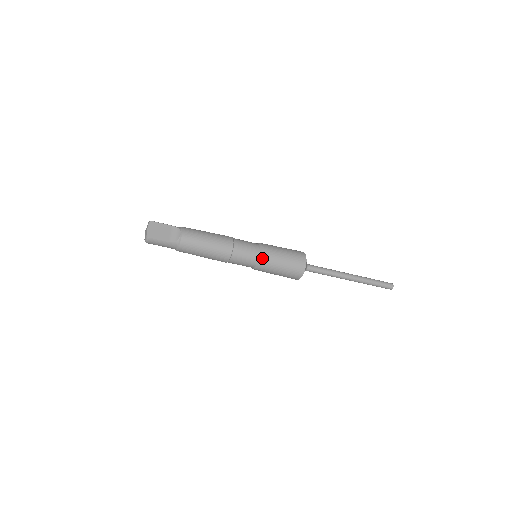
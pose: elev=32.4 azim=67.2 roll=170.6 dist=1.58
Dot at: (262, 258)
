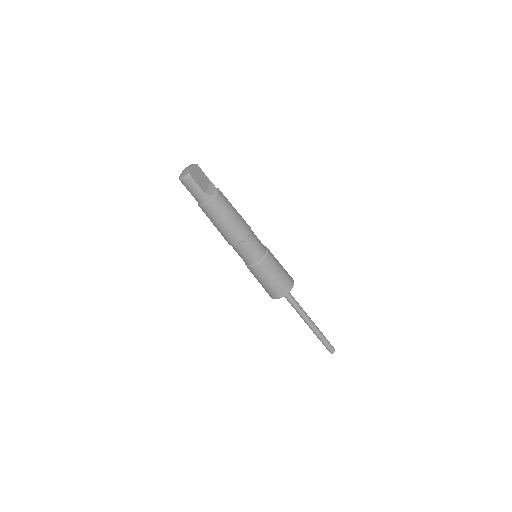
Dot at: (265, 259)
